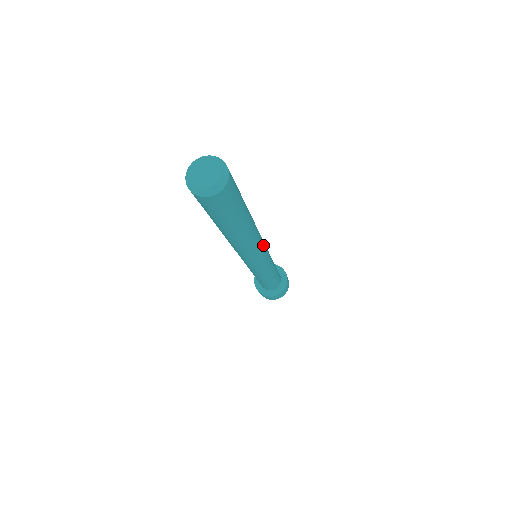
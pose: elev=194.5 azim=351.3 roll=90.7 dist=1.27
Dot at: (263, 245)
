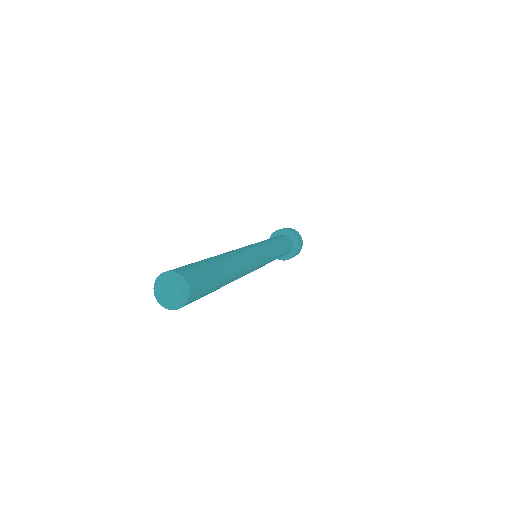
Dot at: (255, 266)
